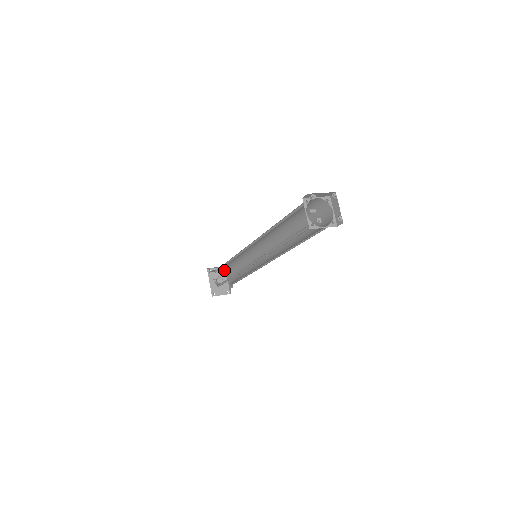
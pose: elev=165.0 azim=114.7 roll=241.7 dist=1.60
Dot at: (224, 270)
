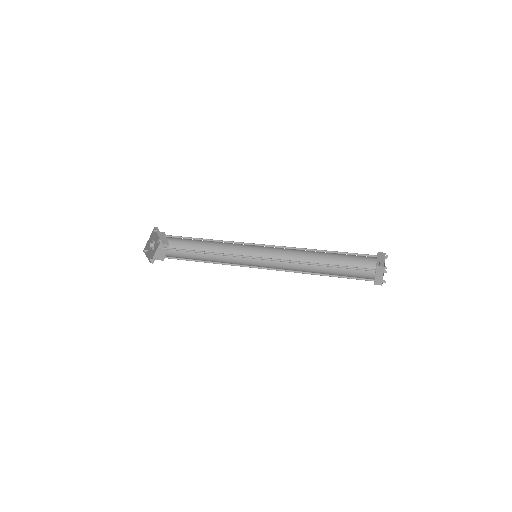
Dot at: (162, 242)
